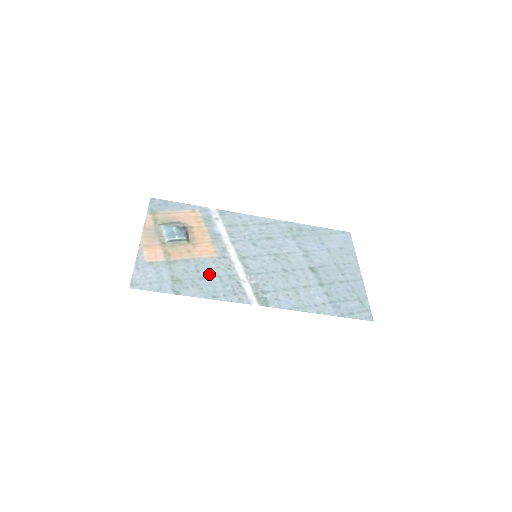
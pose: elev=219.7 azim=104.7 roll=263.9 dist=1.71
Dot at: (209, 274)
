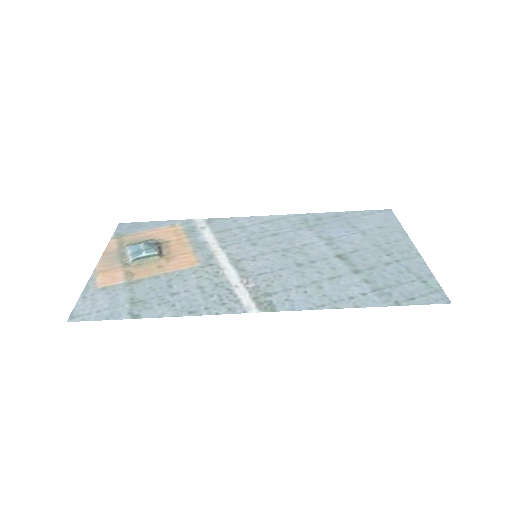
Dot at: (186, 287)
